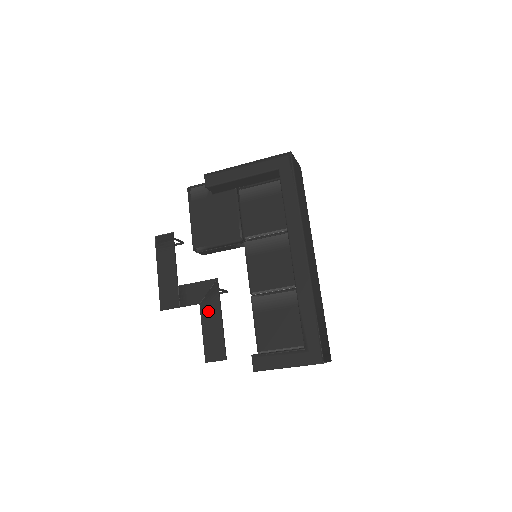
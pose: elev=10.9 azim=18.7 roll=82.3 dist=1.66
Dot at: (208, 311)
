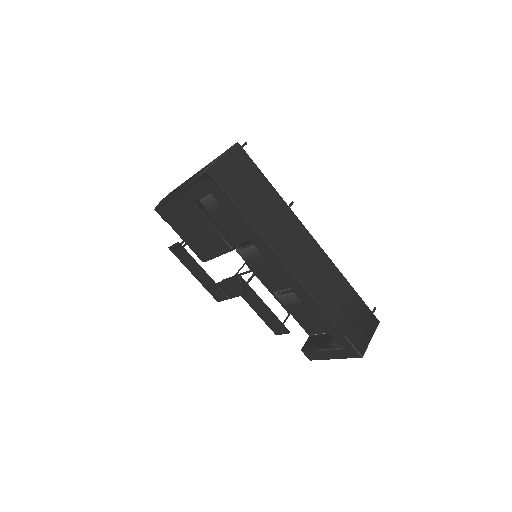
Dot at: (251, 301)
